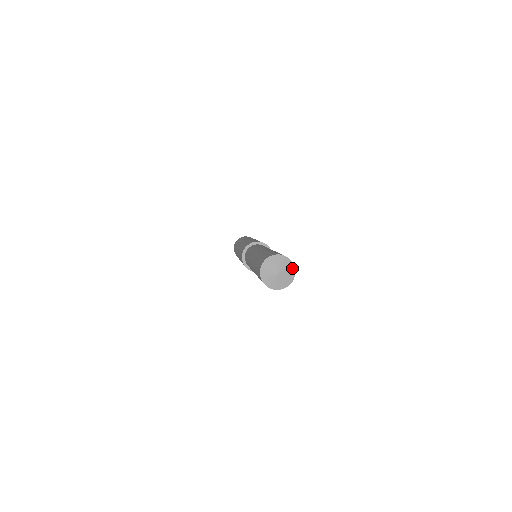
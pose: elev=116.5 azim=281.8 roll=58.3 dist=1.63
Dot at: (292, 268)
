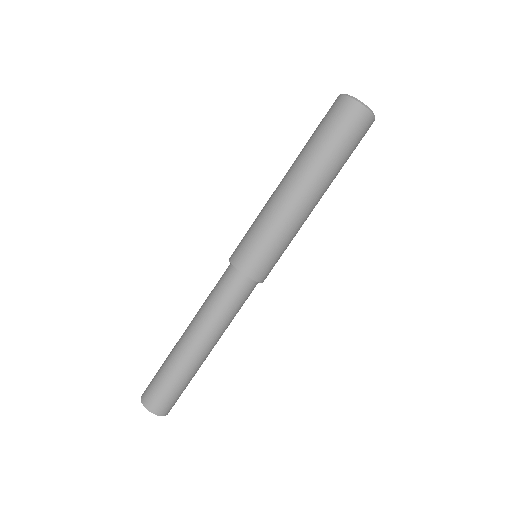
Dot at: occluded
